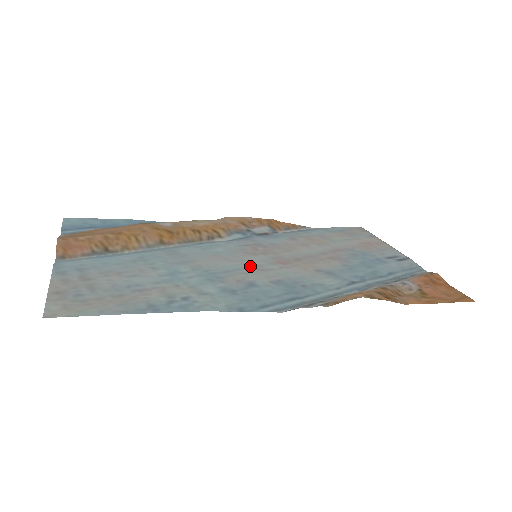
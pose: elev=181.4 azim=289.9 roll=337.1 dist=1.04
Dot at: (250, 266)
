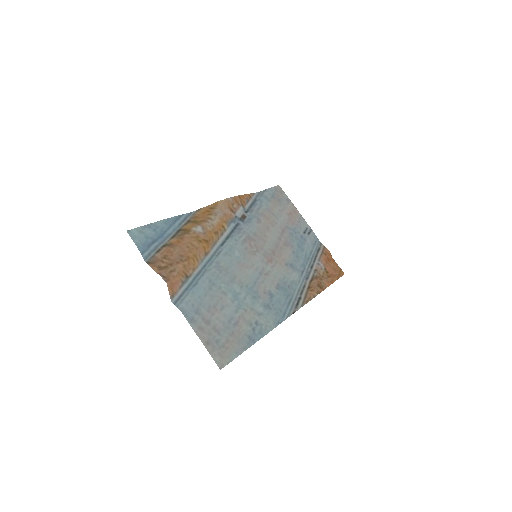
Dot at: (260, 272)
